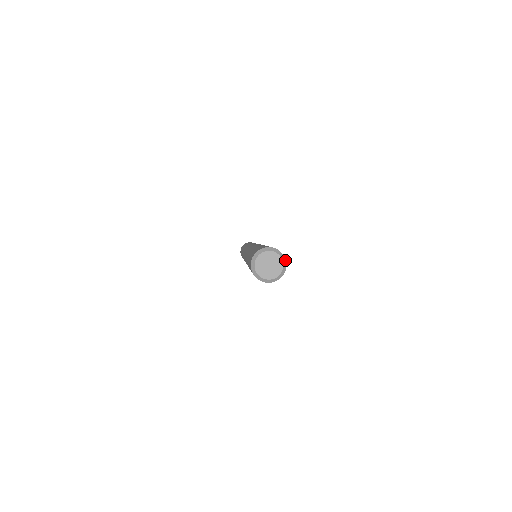
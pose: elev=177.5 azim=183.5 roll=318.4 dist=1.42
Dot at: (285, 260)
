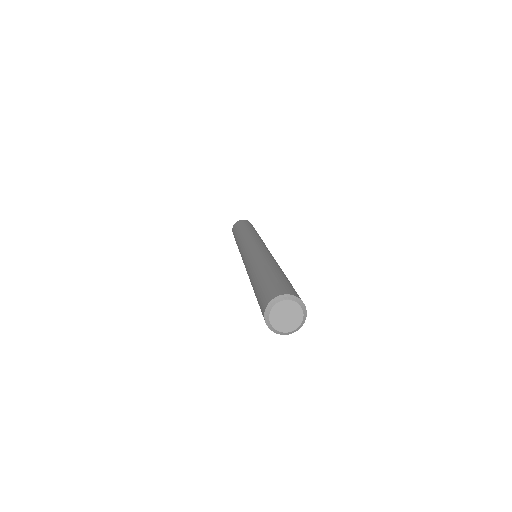
Dot at: (300, 300)
